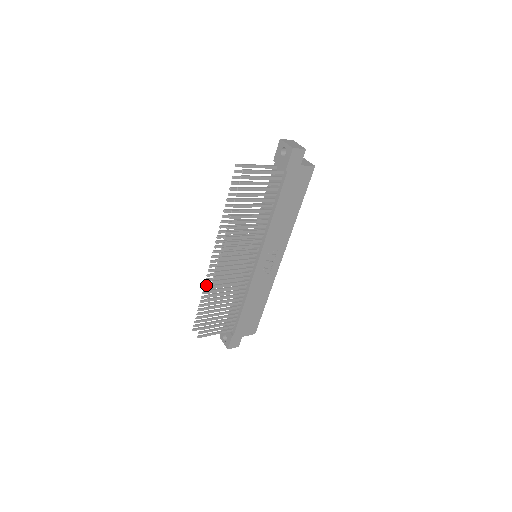
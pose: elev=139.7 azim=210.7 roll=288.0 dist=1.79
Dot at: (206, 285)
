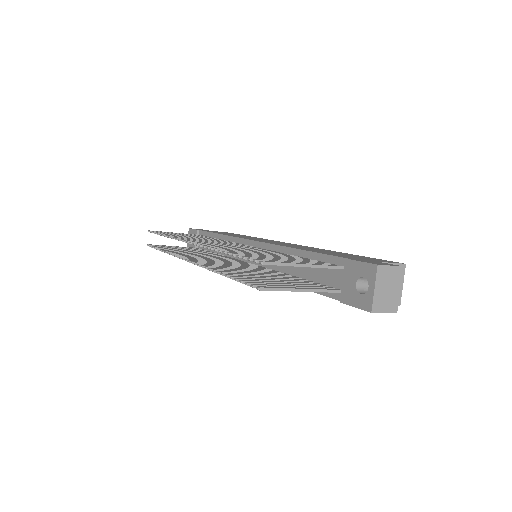
Dot at: occluded
